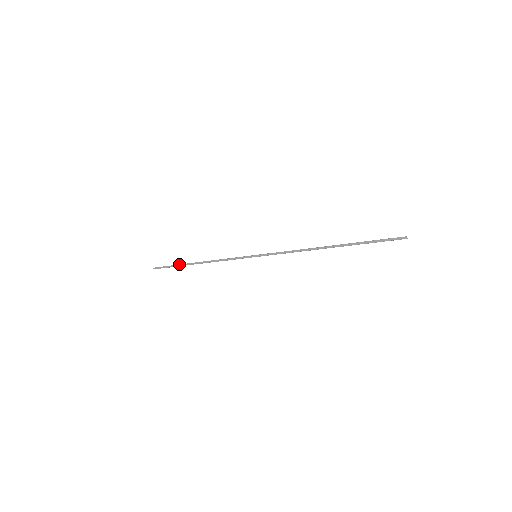
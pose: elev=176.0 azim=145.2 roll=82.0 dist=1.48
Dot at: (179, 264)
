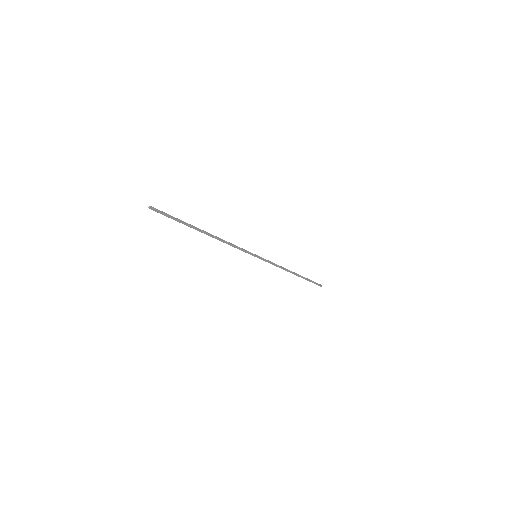
Dot at: (188, 224)
